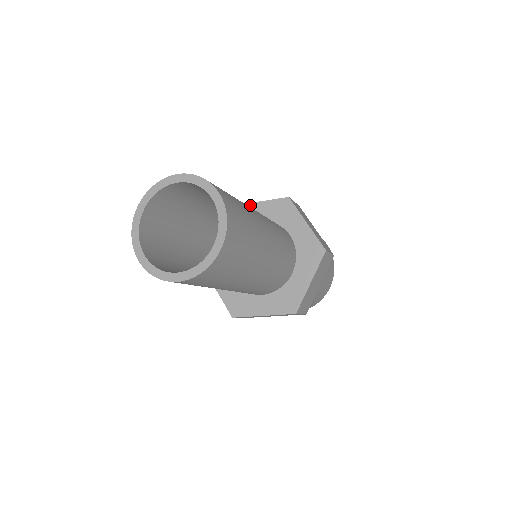
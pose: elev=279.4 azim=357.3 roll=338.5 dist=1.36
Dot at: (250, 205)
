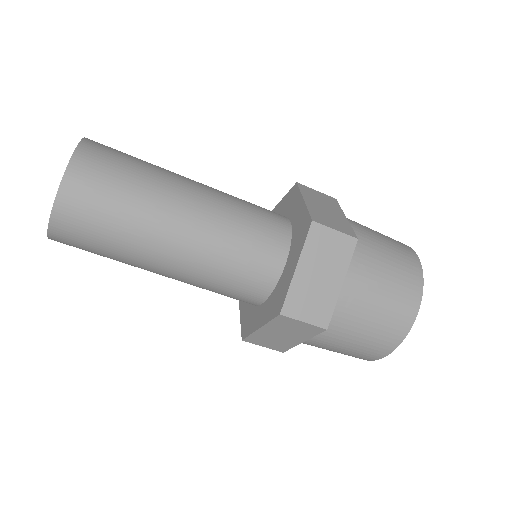
Dot at: (273, 210)
